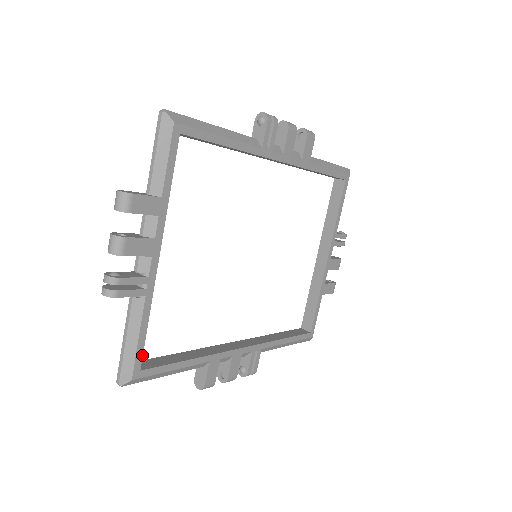
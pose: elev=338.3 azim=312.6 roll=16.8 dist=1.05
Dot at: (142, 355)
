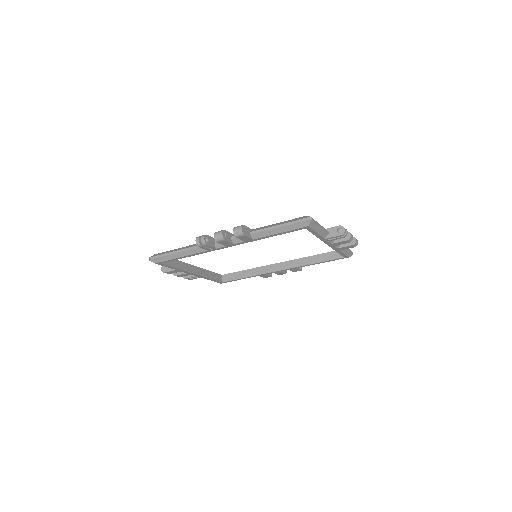
Dot at: (218, 281)
